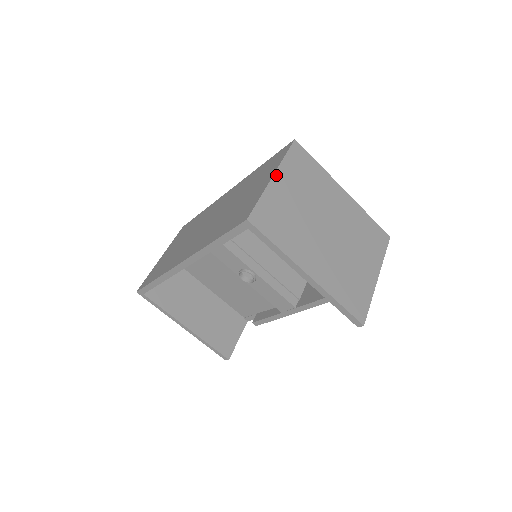
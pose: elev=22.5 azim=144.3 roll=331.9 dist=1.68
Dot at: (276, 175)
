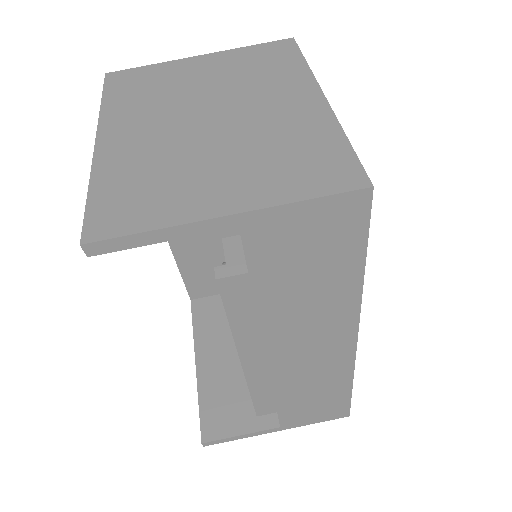
Dot at: (206, 56)
